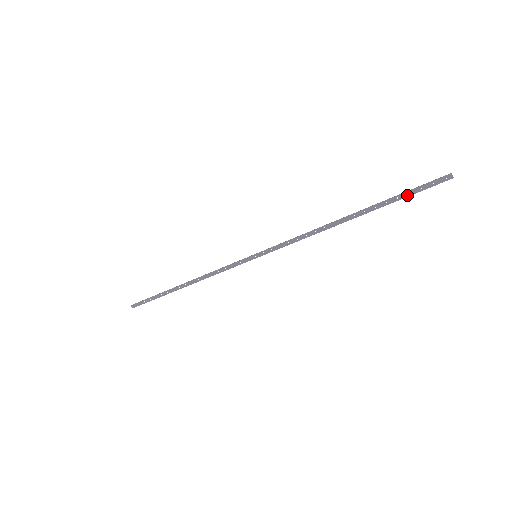
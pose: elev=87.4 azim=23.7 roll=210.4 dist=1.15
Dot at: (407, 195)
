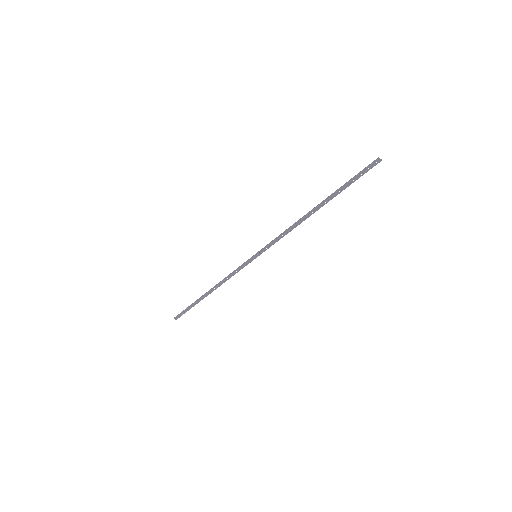
Dot at: (352, 182)
